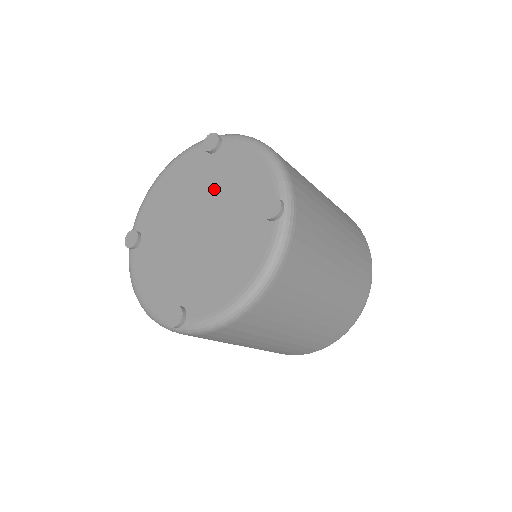
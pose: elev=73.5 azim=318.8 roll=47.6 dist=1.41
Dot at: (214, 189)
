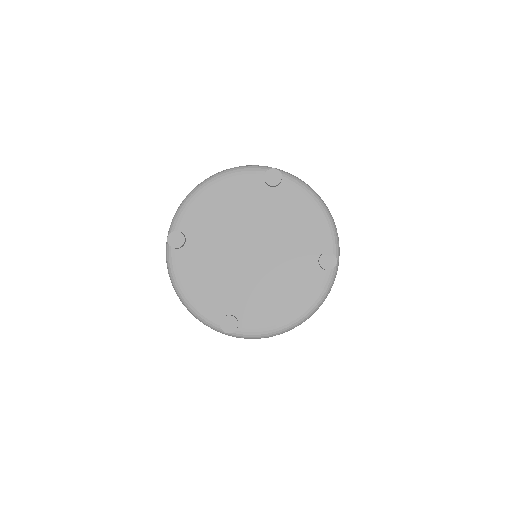
Dot at: (272, 222)
